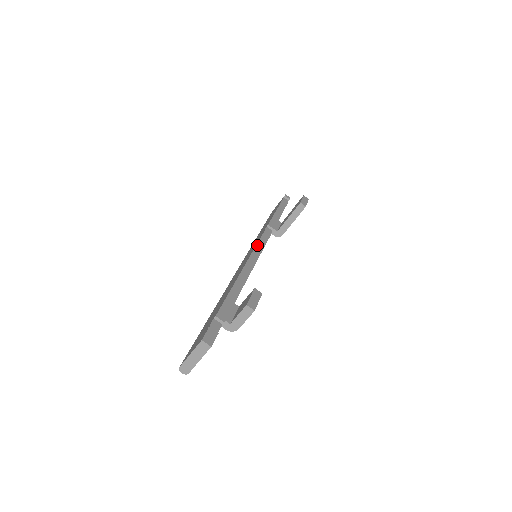
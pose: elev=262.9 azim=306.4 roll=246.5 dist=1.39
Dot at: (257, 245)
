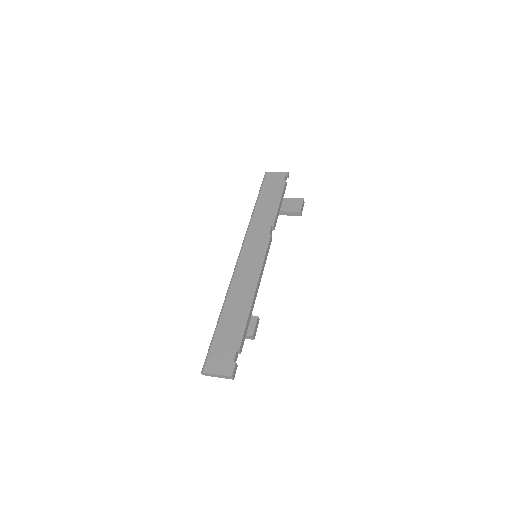
Dot at: (265, 258)
